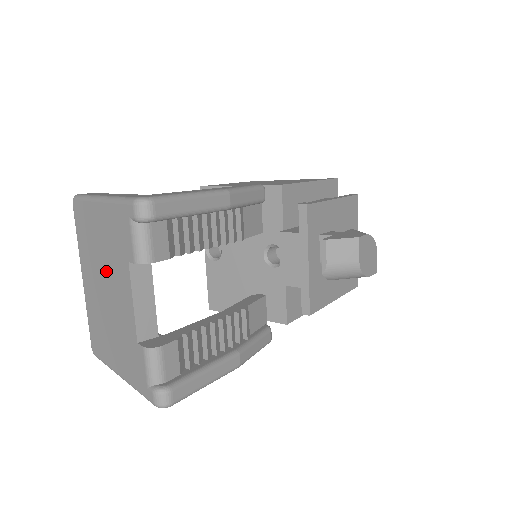
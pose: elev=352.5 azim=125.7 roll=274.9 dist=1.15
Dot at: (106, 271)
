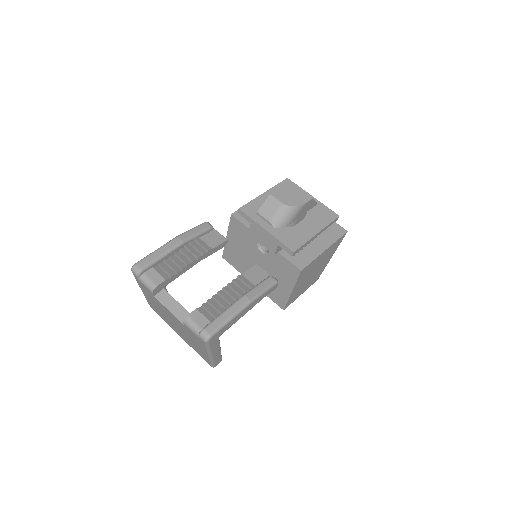
Dot at: (166, 315)
